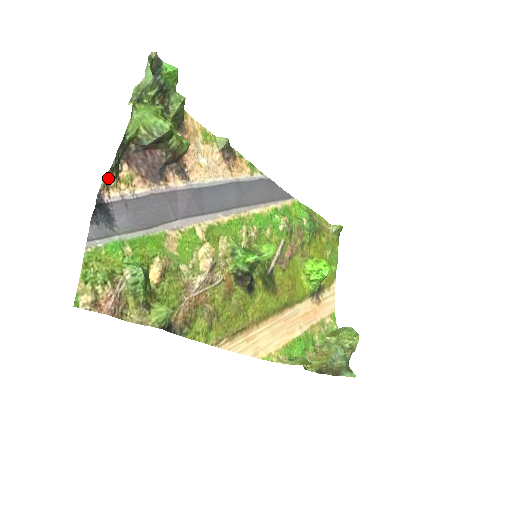
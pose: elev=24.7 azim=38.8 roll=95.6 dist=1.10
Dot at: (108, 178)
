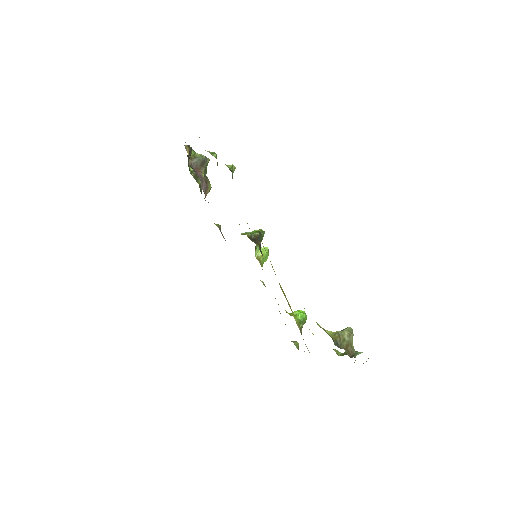
Dot at: (187, 147)
